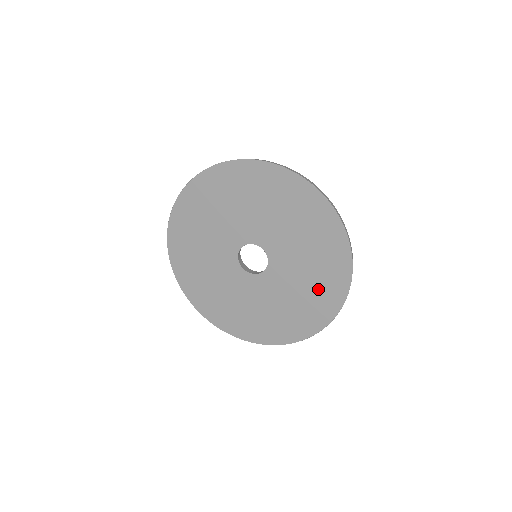
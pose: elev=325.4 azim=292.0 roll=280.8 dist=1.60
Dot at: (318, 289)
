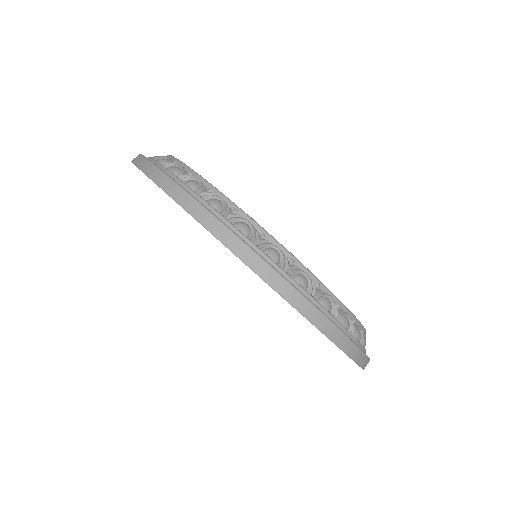
Dot at: occluded
